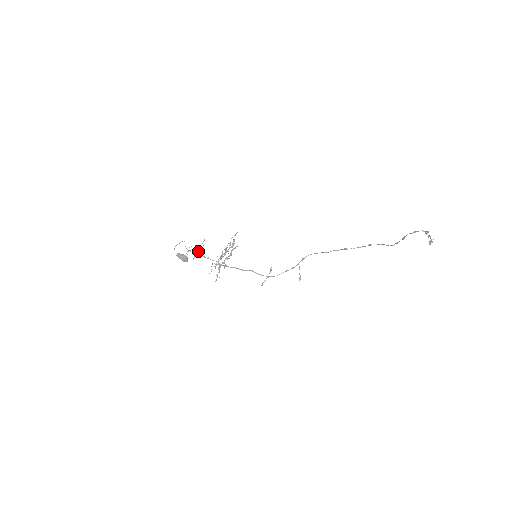
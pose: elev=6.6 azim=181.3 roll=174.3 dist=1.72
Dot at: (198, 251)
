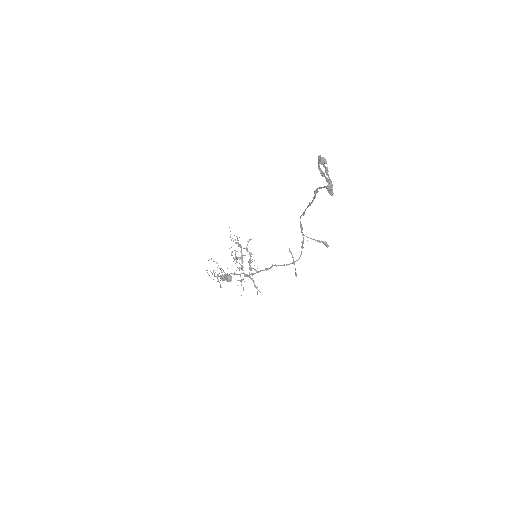
Dot at: (222, 272)
